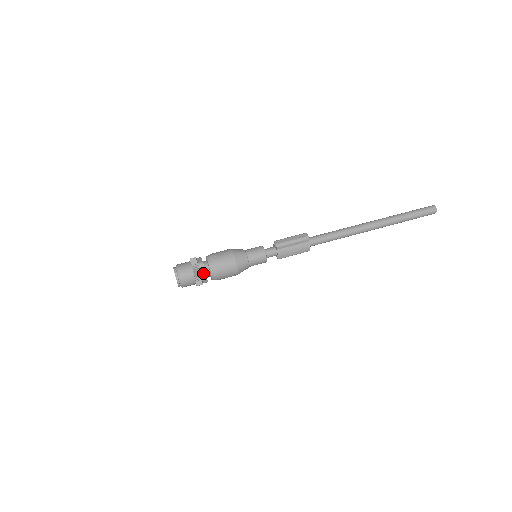
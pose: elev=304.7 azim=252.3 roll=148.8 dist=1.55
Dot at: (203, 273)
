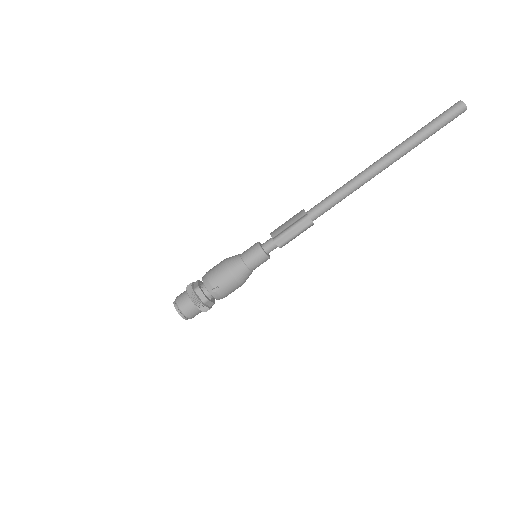
Dot at: (211, 305)
